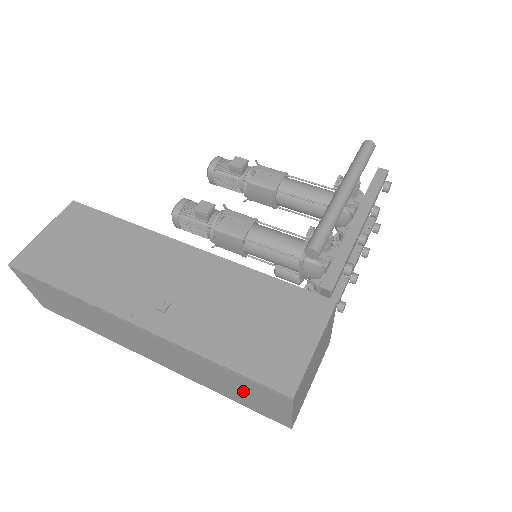
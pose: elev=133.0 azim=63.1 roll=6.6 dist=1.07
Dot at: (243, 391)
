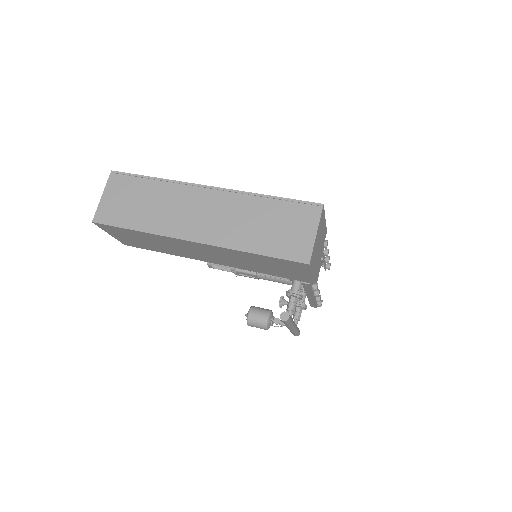
Dot at: (280, 226)
